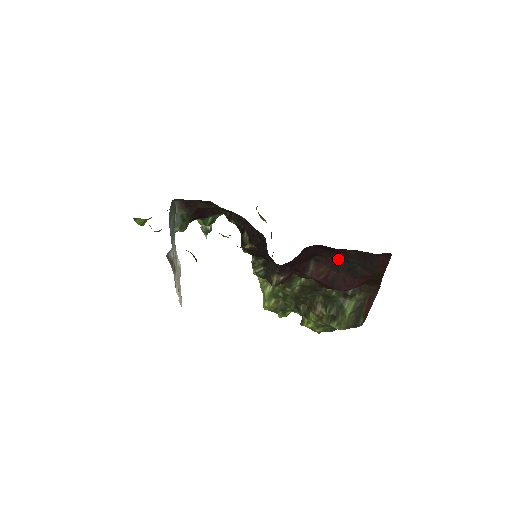
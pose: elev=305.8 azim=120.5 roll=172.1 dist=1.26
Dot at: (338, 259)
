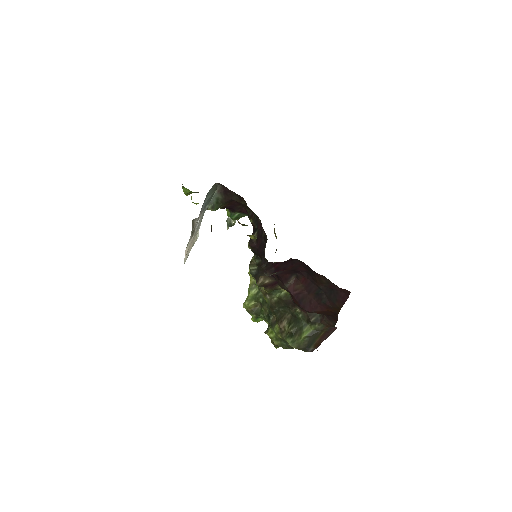
Dot at: (313, 283)
